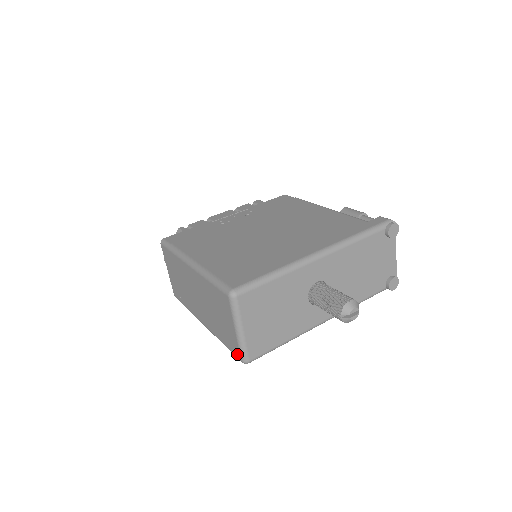
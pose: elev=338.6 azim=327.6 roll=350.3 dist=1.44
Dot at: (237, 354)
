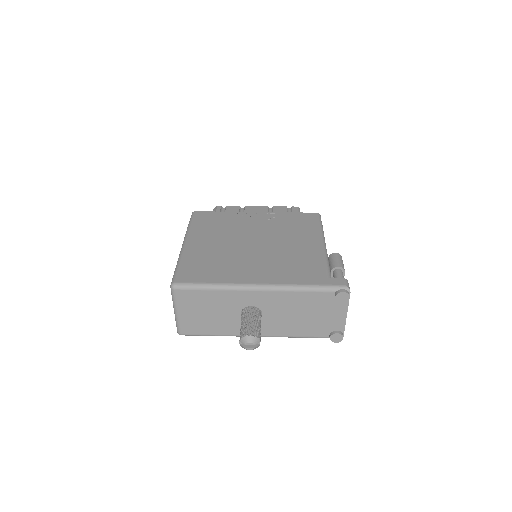
Dot at: occluded
